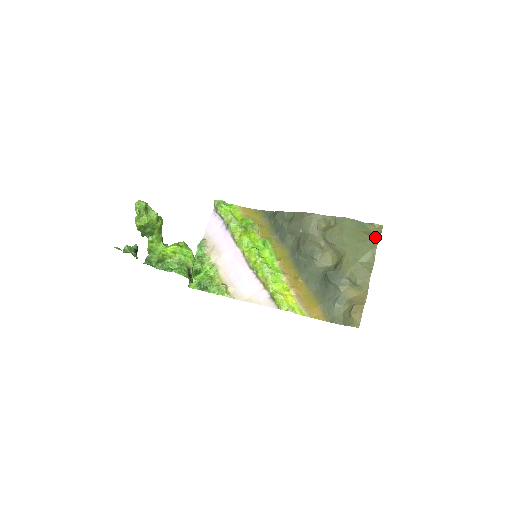
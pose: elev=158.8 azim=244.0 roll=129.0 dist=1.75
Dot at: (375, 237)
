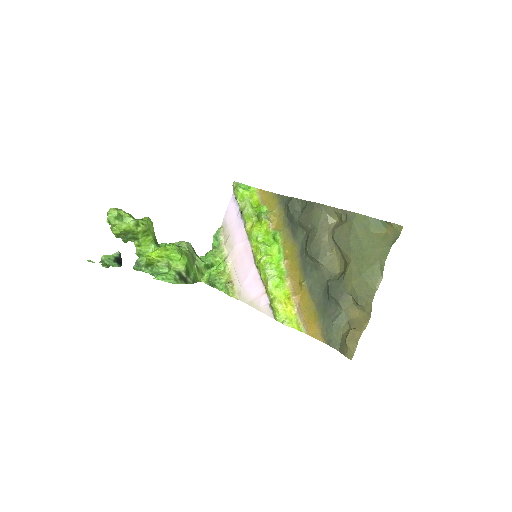
Dot at: (388, 243)
